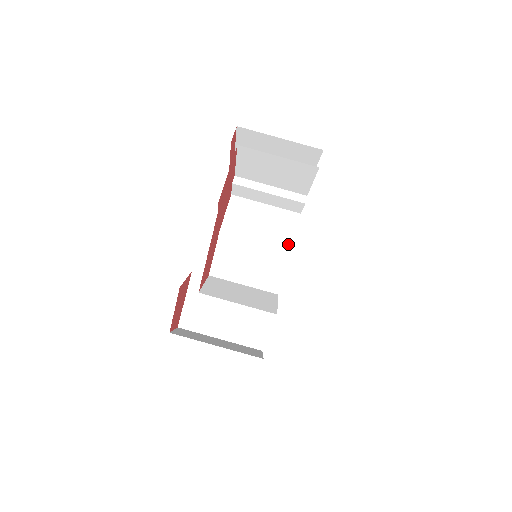
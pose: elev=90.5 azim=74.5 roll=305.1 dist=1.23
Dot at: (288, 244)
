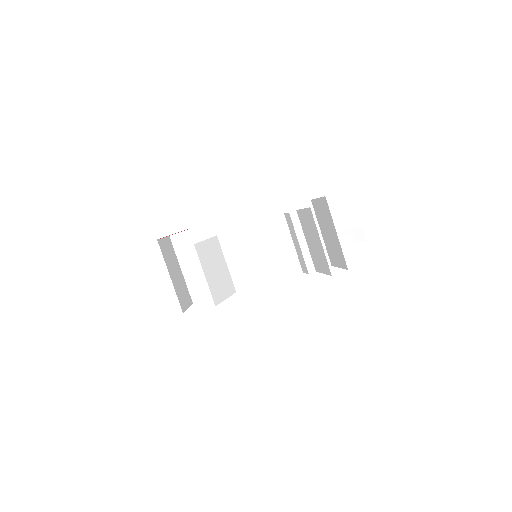
Dot at: (273, 279)
